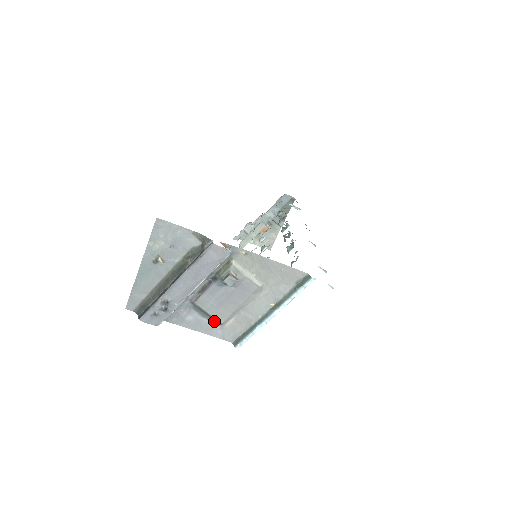
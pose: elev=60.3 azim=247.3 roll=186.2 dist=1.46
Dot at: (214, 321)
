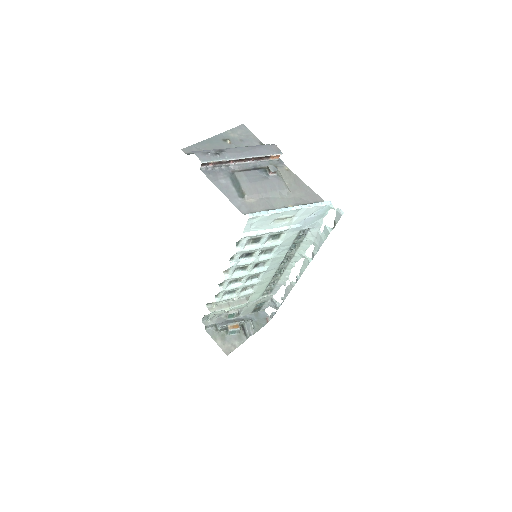
Dot at: (240, 194)
